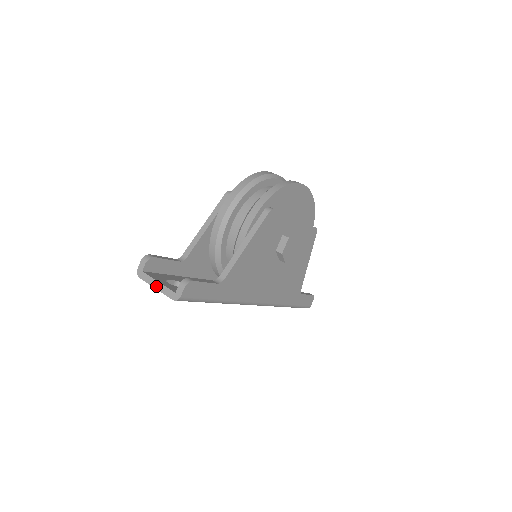
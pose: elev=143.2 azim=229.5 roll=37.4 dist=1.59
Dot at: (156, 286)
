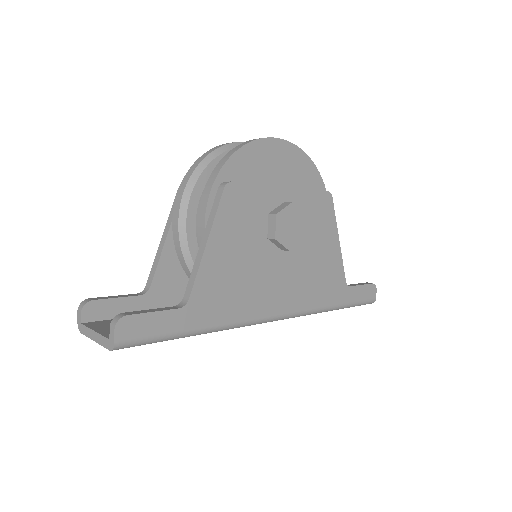
Dot at: (94, 338)
